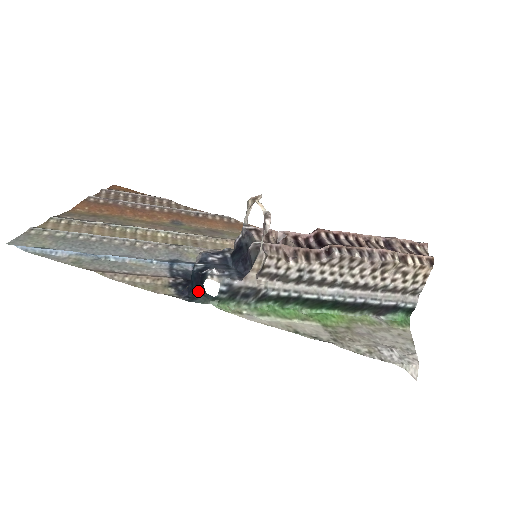
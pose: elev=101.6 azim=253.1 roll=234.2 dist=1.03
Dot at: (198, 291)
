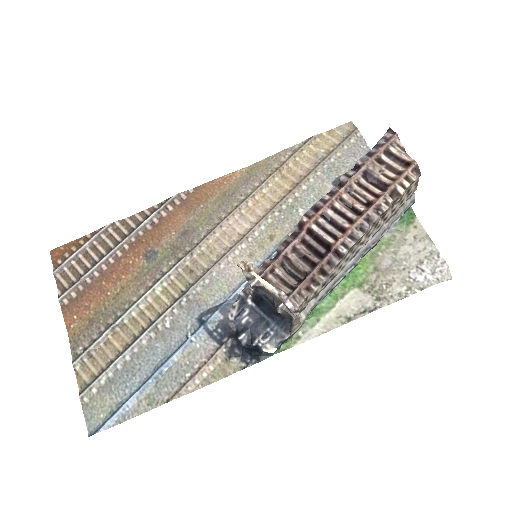
Dot at: (258, 352)
